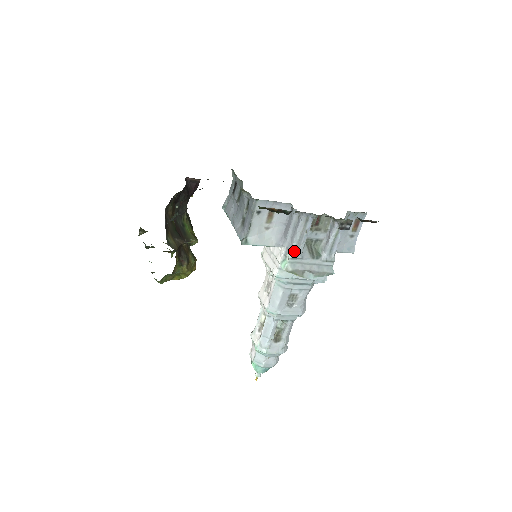
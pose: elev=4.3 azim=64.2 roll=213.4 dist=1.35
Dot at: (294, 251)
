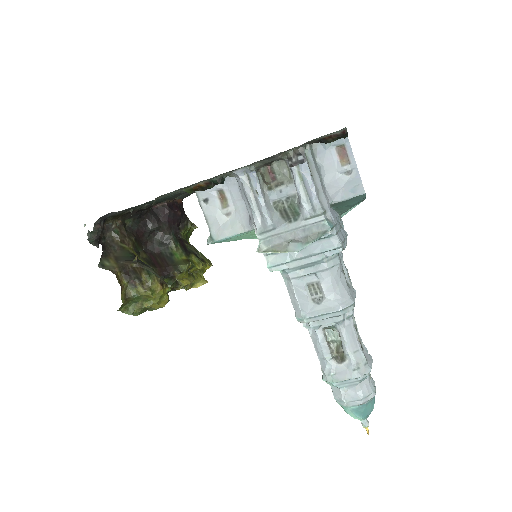
Dot at: (259, 224)
